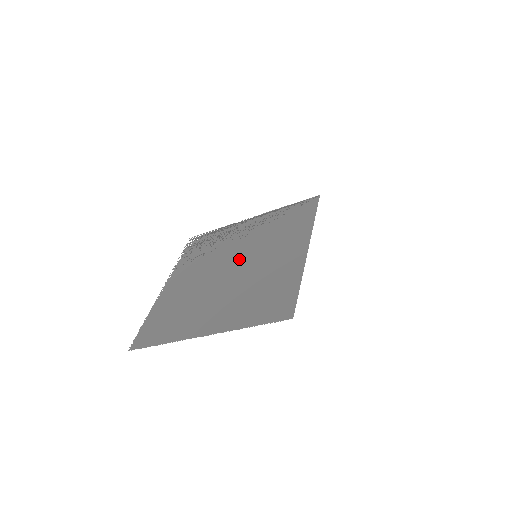
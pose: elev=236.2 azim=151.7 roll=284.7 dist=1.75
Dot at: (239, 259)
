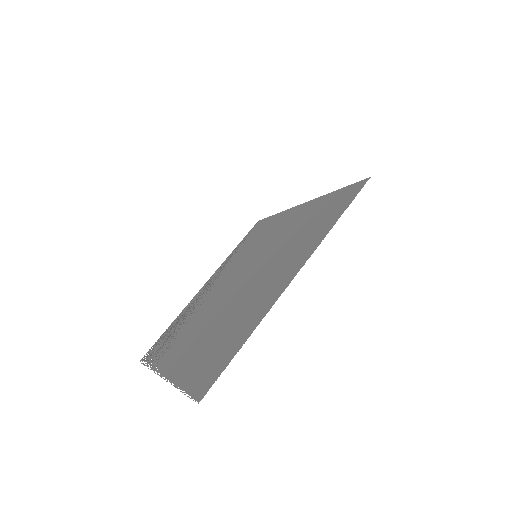
Dot at: (239, 274)
